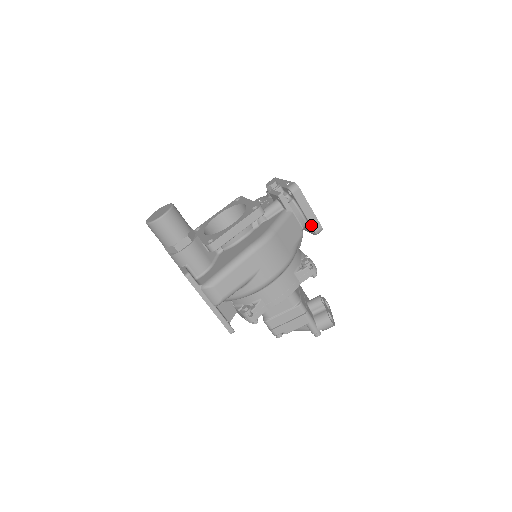
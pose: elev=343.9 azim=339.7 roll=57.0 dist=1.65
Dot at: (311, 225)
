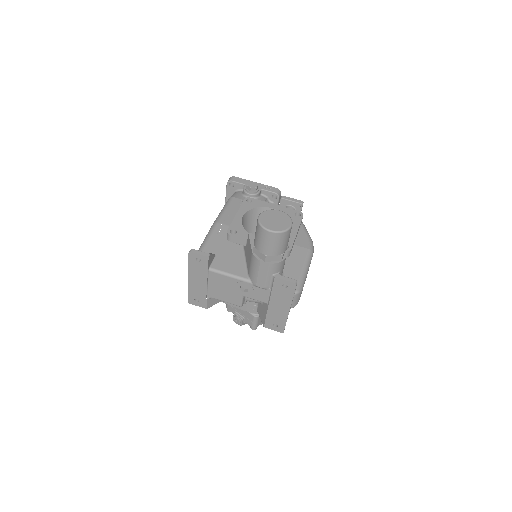
Dot at: occluded
